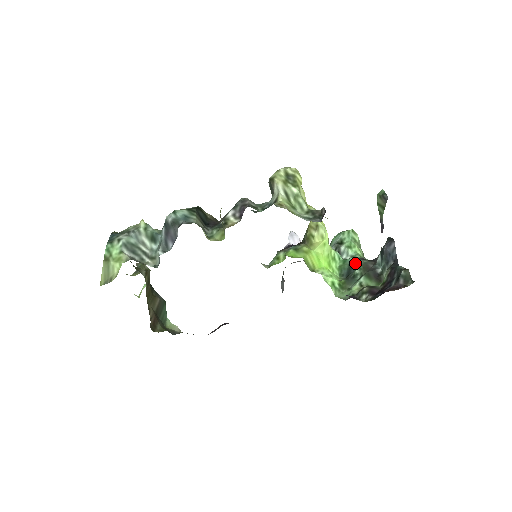
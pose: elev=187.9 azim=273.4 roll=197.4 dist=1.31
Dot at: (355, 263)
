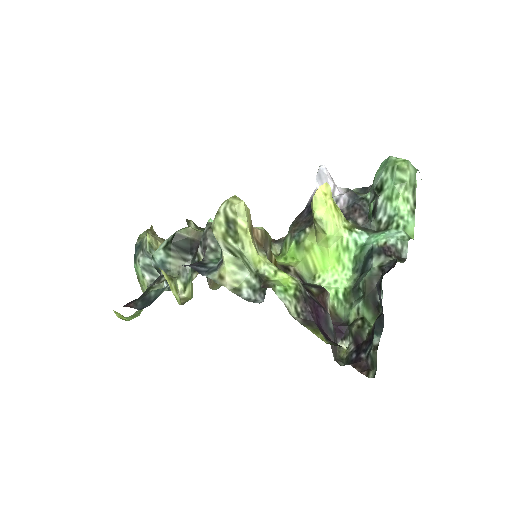
Dot at: (369, 261)
